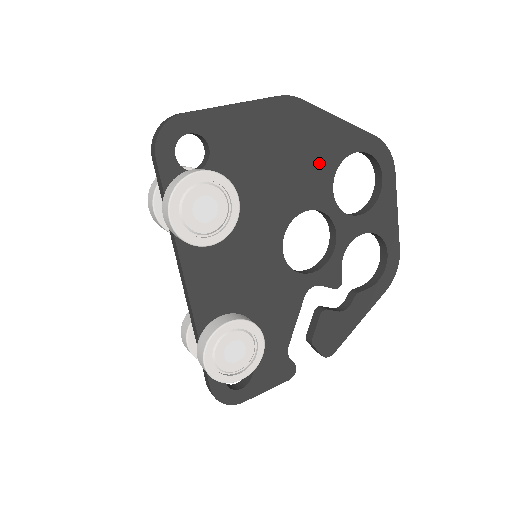
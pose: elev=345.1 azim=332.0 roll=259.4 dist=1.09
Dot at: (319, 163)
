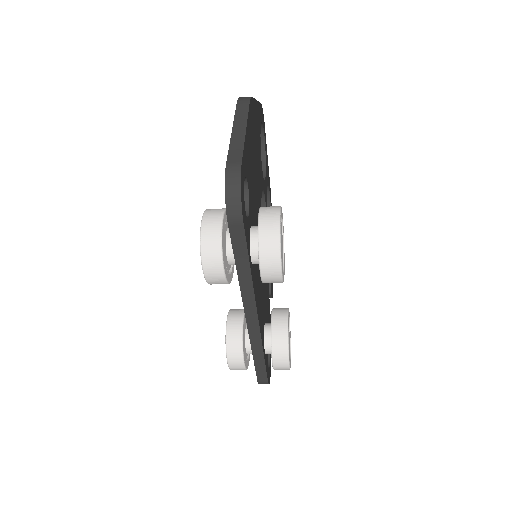
Dot at: (259, 149)
